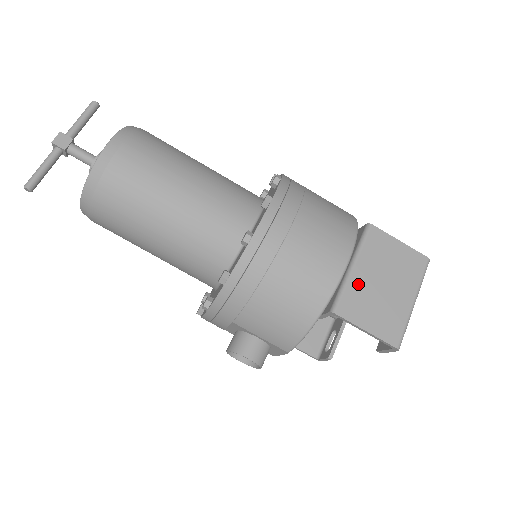
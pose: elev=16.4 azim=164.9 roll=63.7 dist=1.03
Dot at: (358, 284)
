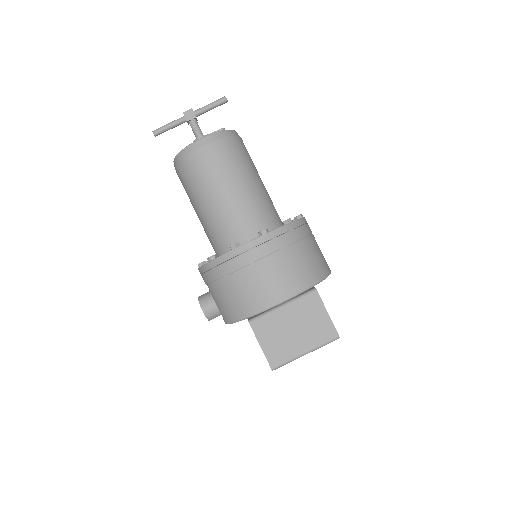
Dot at: (277, 318)
